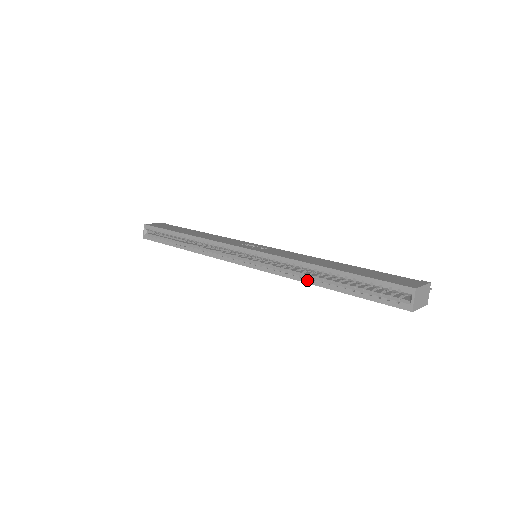
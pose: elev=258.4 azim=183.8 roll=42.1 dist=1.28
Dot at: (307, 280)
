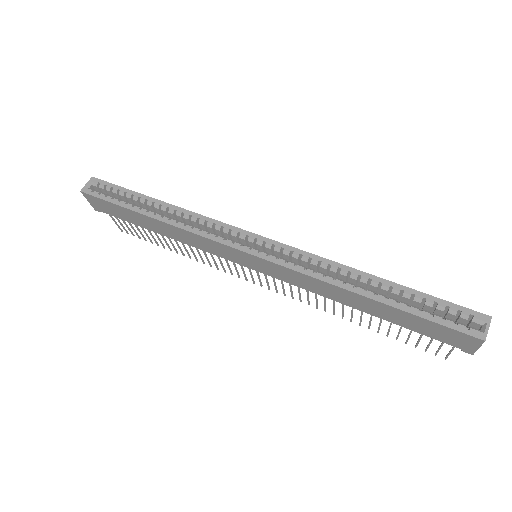
Dot at: (344, 285)
